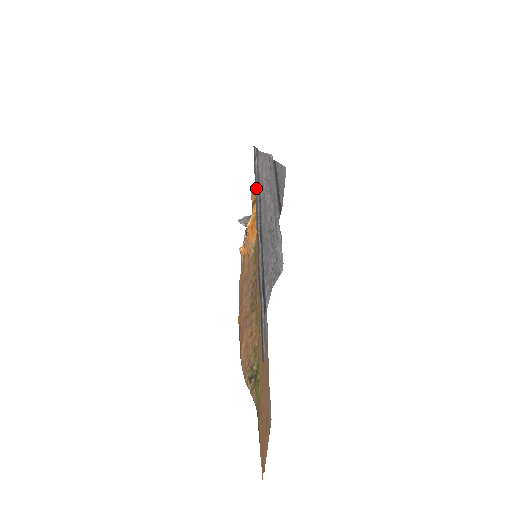
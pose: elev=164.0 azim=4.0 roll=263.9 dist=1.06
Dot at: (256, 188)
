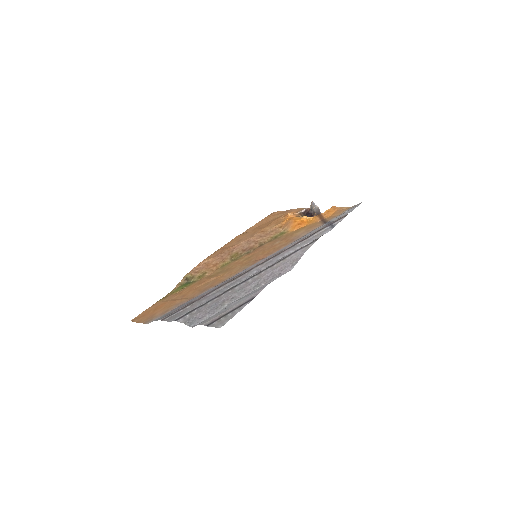
Dot at: (294, 245)
